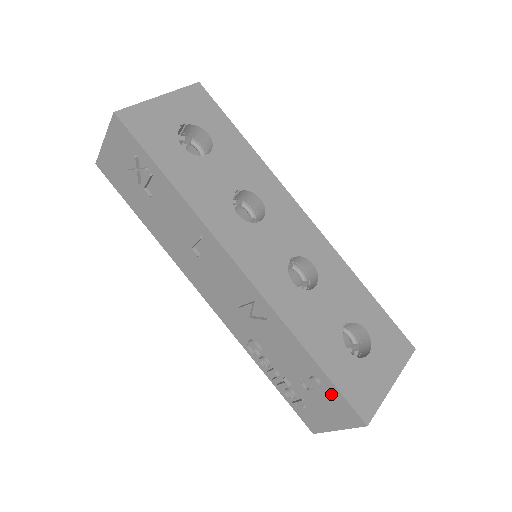
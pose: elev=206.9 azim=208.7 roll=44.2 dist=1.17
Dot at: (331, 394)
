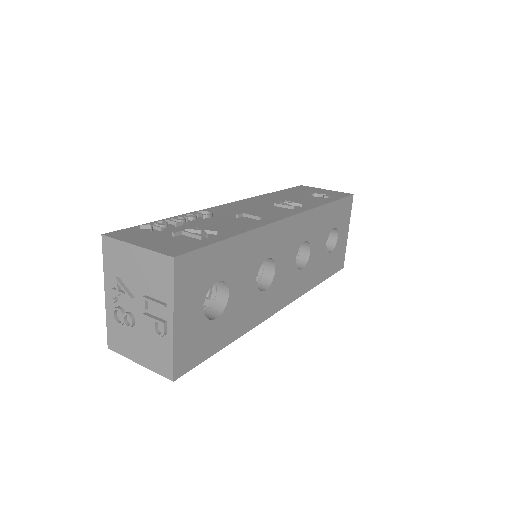
Dot at: occluded
